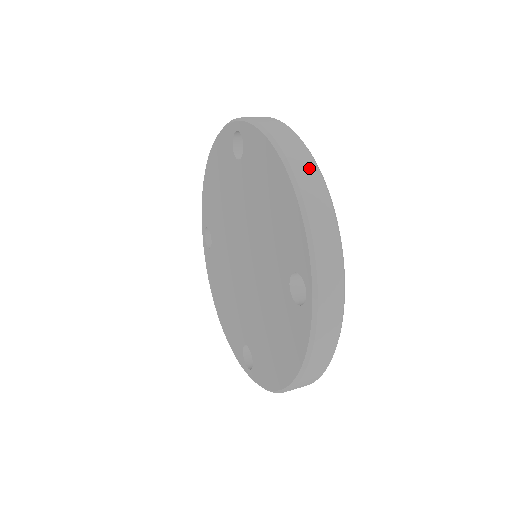
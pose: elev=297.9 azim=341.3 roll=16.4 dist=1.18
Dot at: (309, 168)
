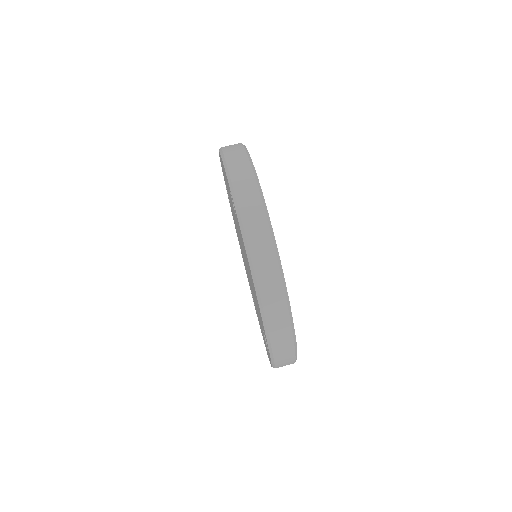
Dot at: occluded
